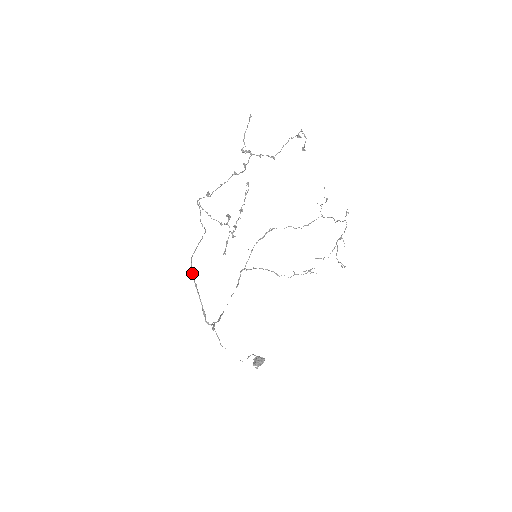
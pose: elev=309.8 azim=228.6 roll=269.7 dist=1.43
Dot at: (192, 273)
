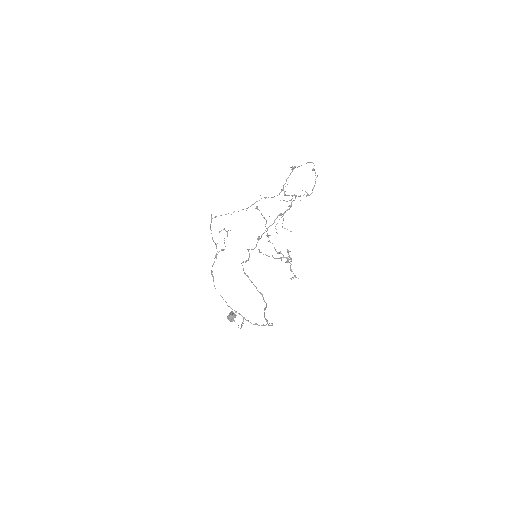
Dot at: occluded
